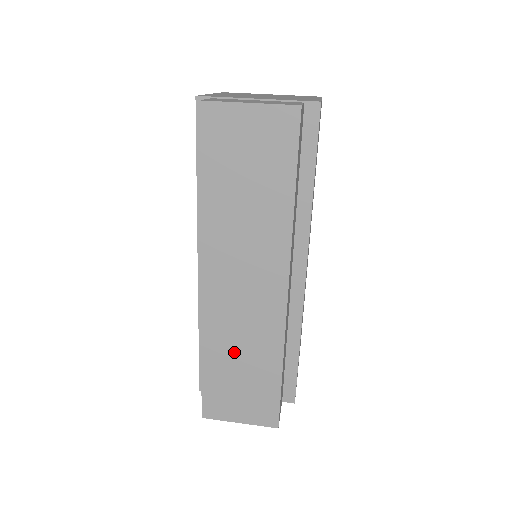
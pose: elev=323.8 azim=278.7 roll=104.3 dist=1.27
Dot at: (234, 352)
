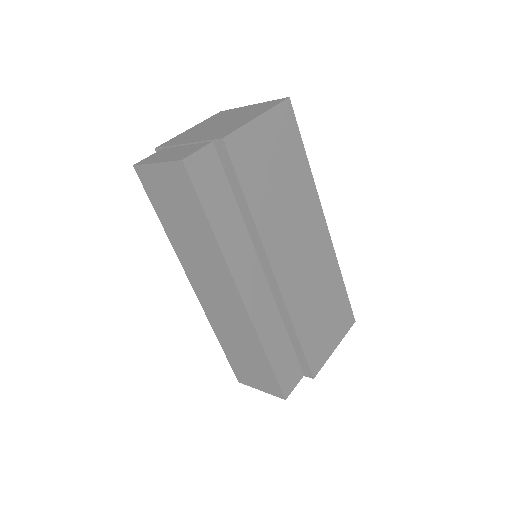
Dot at: (233, 339)
